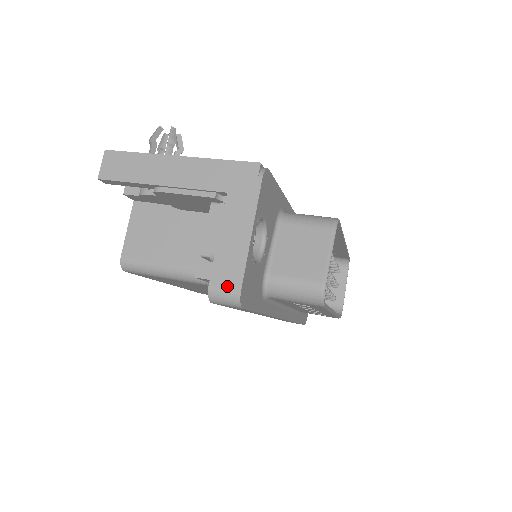
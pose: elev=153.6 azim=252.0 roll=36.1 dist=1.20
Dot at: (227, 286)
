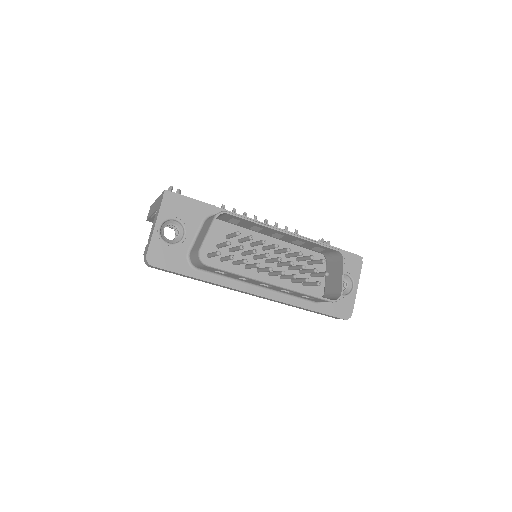
Dot at: (145, 255)
